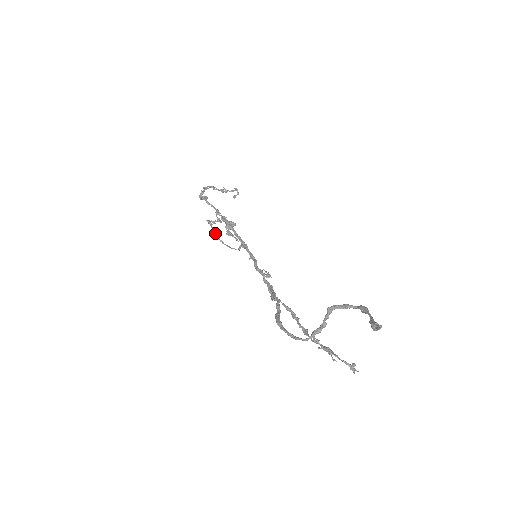
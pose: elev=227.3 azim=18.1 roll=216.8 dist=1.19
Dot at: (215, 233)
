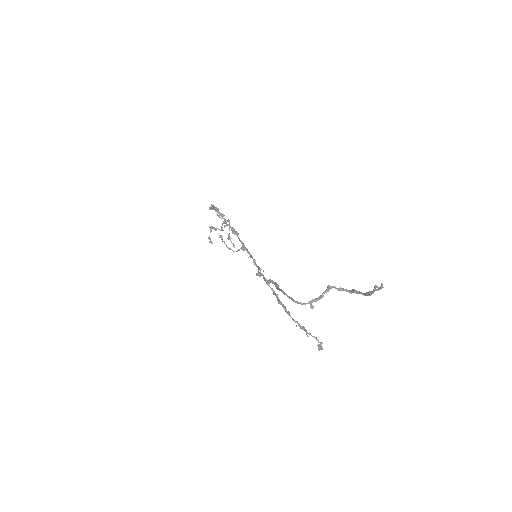
Dot at: occluded
